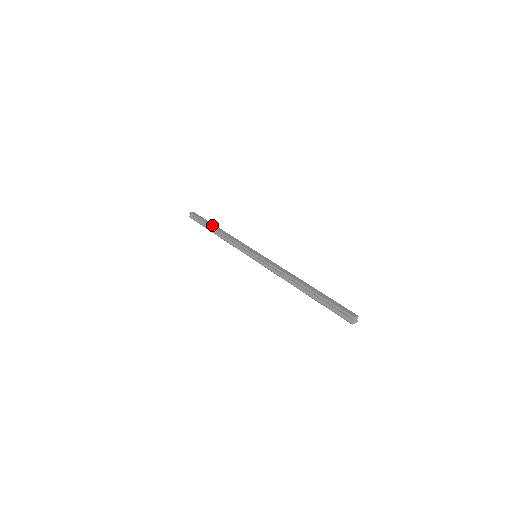
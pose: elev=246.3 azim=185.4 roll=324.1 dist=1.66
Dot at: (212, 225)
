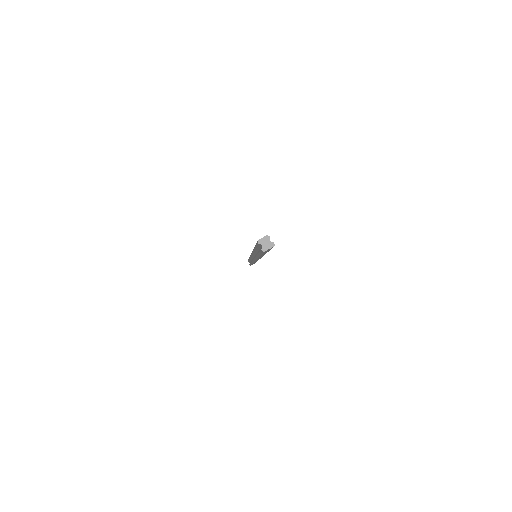
Dot at: occluded
